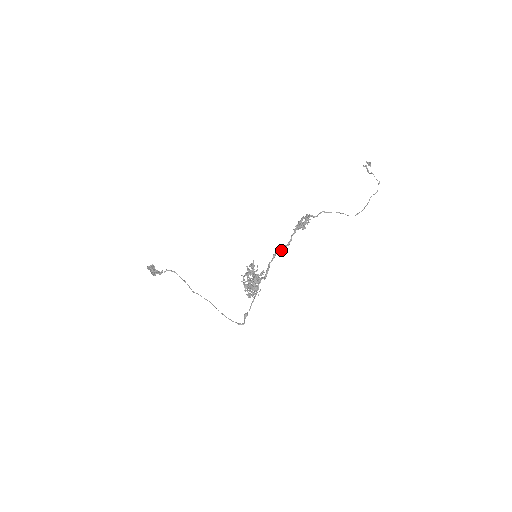
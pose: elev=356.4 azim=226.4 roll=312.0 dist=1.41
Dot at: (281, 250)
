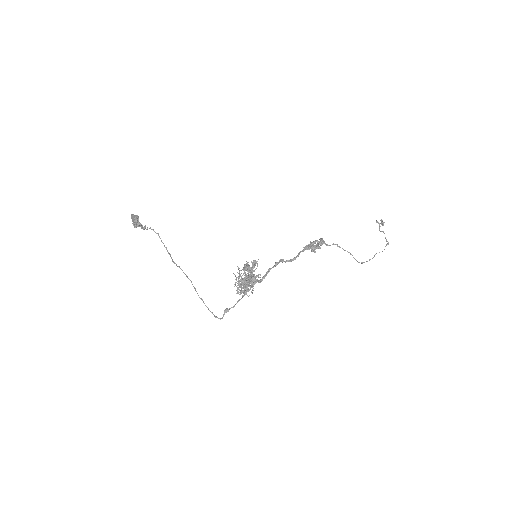
Dot at: (285, 261)
